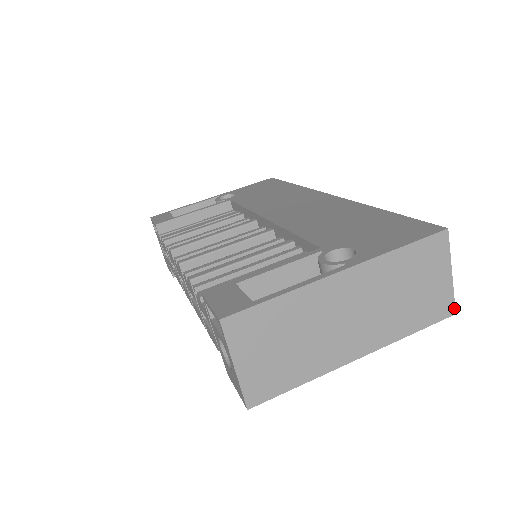
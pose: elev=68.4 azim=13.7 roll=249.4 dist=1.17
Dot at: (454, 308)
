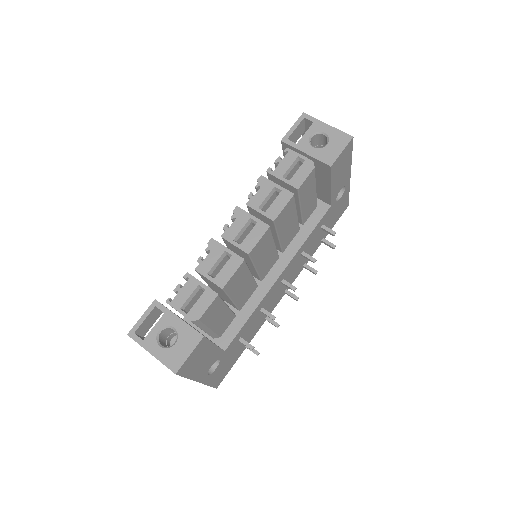
Dot at: occluded
